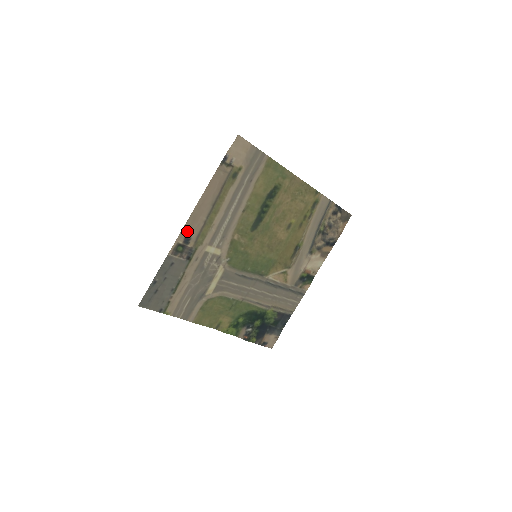
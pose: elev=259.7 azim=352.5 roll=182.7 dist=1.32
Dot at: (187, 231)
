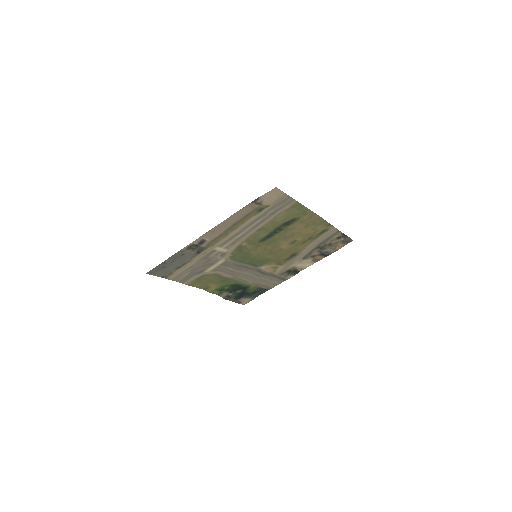
Dot at: (204, 238)
